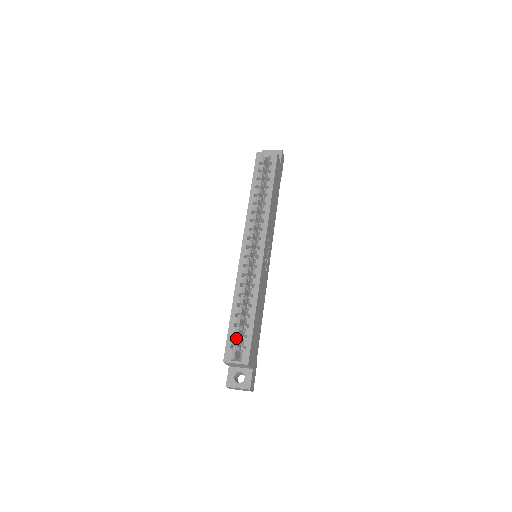
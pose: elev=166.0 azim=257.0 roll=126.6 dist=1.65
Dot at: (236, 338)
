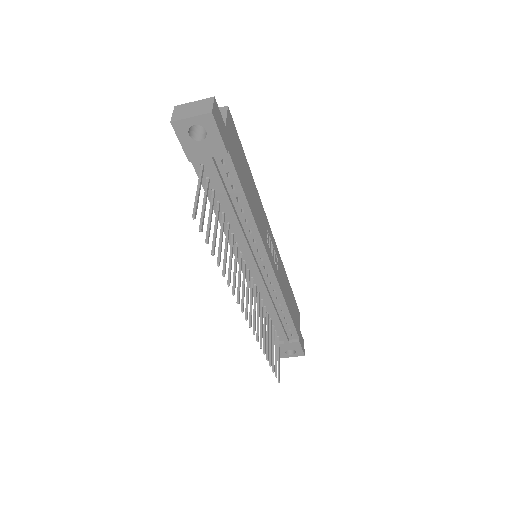
Dot at: occluded
